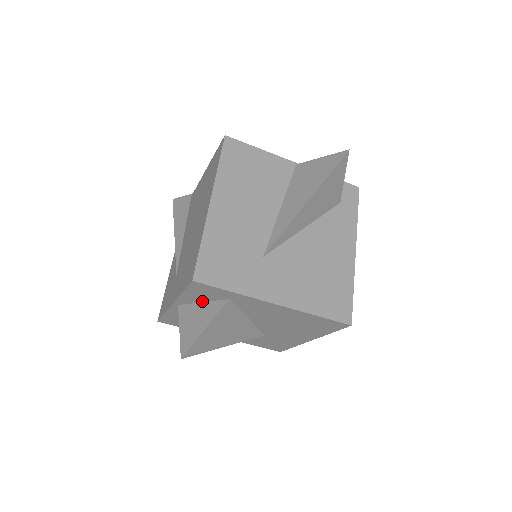
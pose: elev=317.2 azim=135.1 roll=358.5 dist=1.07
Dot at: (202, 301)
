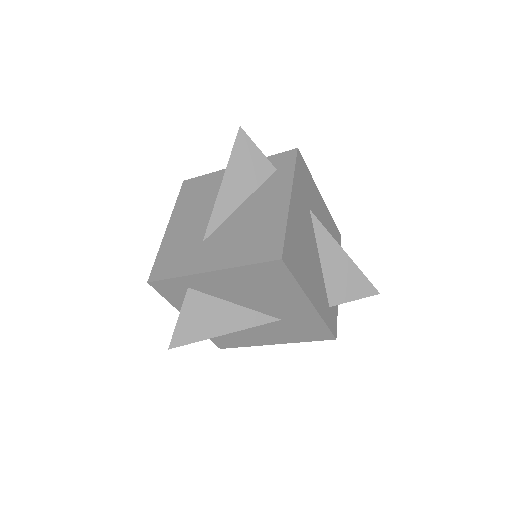
Dot at: occluded
